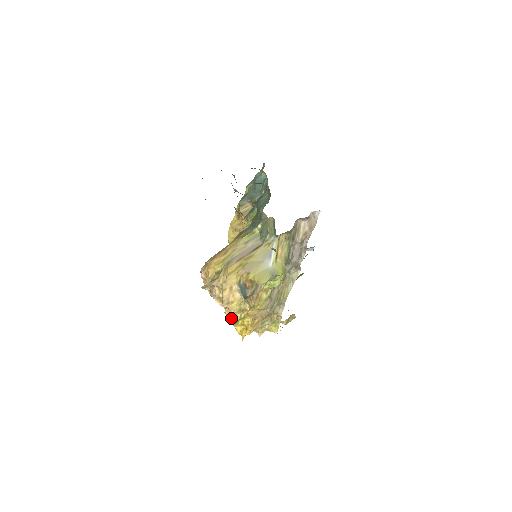
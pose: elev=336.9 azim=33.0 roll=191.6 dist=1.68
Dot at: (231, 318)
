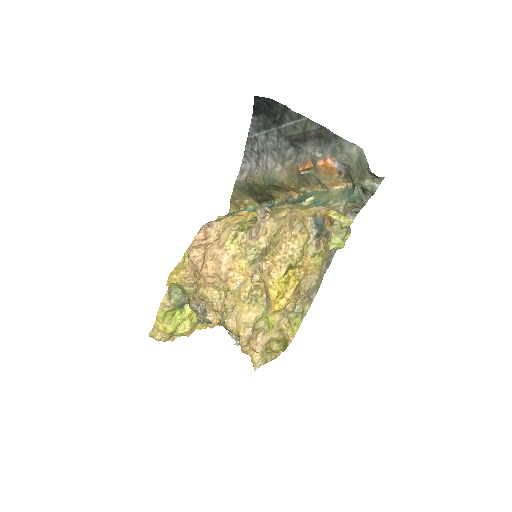
Dot at: (285, 260)
